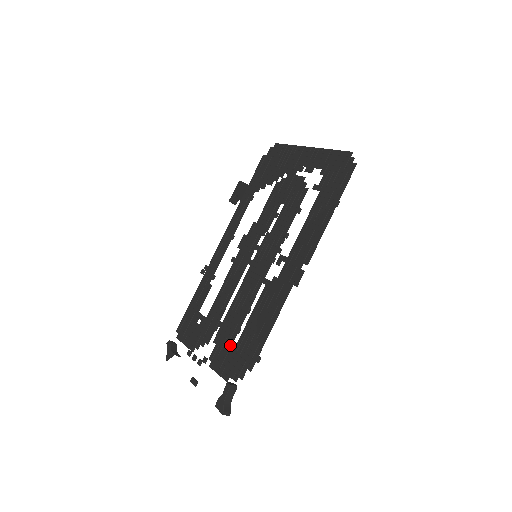
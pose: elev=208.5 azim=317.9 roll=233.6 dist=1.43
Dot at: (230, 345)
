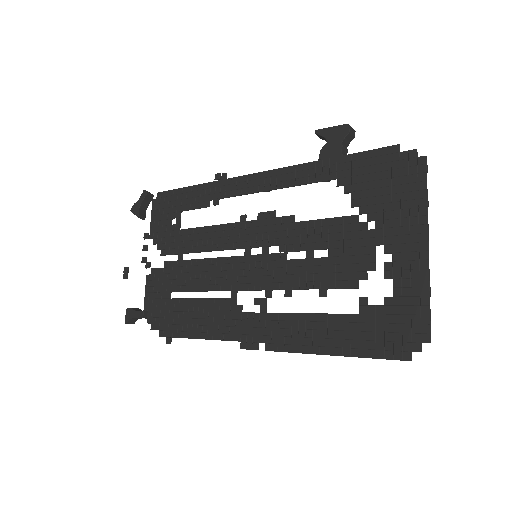
Dot at: (168, 290)
